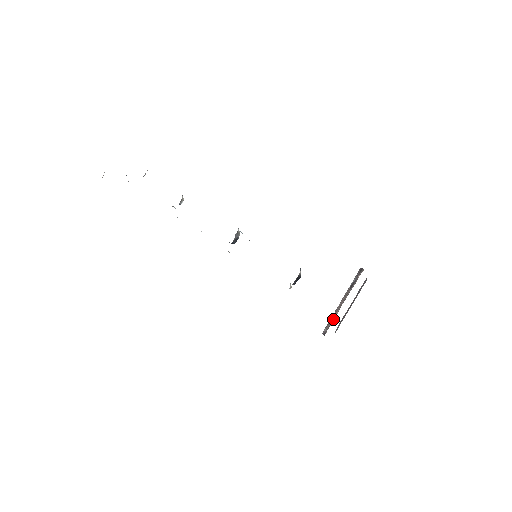
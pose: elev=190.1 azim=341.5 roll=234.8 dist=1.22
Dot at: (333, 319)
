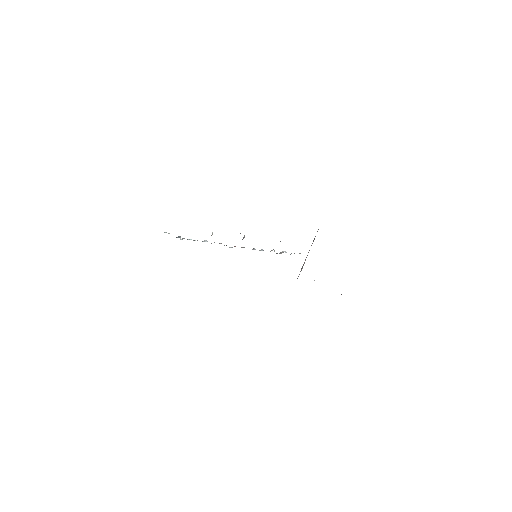
Dot at: occluded
